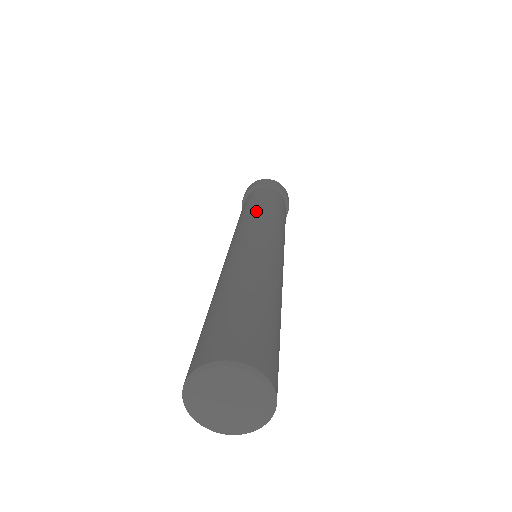
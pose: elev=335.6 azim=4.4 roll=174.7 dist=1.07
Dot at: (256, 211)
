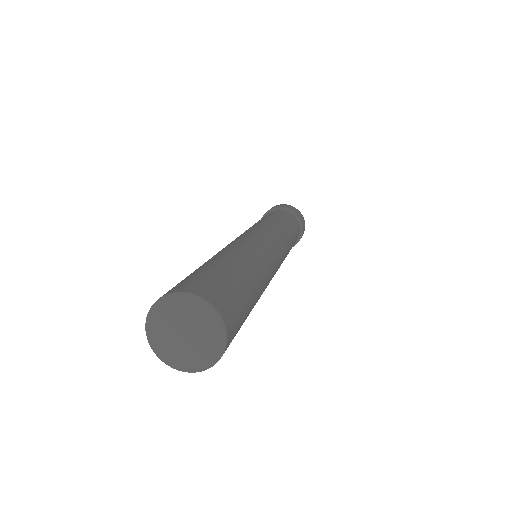
Dot at: (265, 221)
